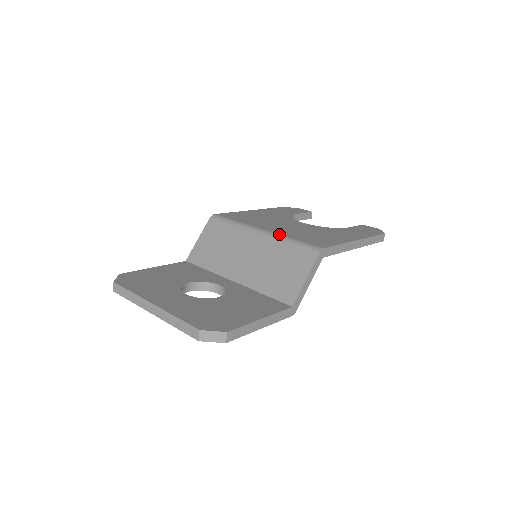
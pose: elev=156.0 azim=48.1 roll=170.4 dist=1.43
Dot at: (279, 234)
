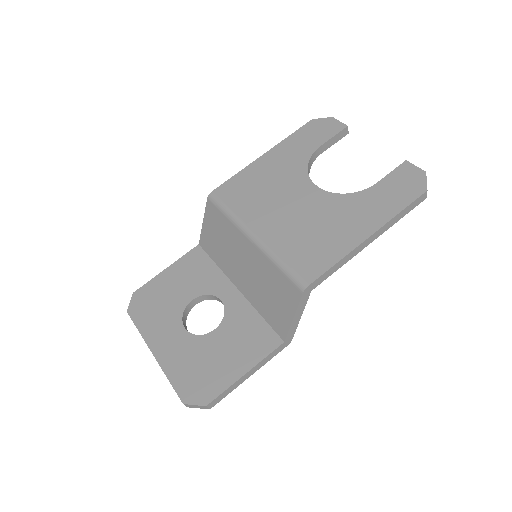
Dot at: (268, 247)
